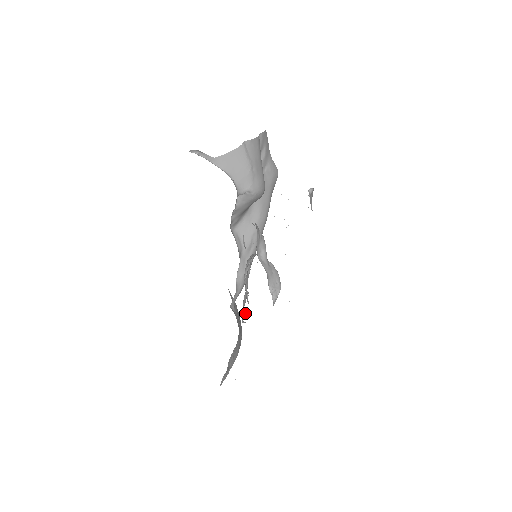
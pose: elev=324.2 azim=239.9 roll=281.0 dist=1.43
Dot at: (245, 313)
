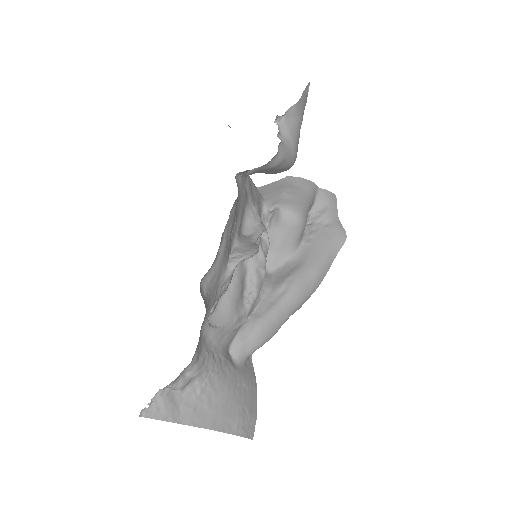
Dot at: (212, 308)
